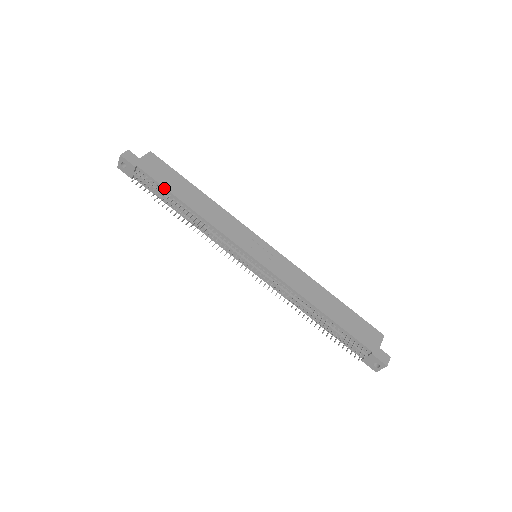
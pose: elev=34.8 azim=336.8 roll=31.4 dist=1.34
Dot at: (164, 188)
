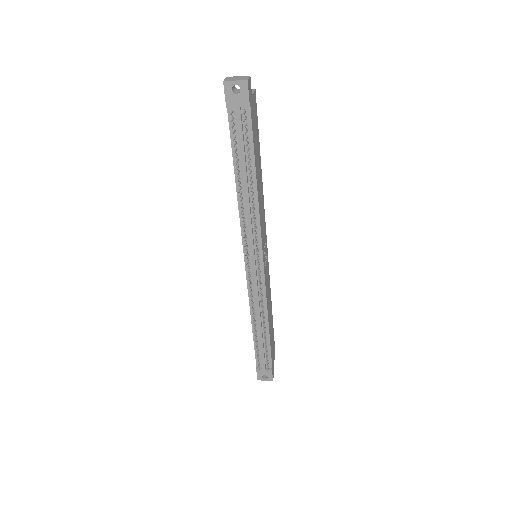
Dot at: (253, 150)
